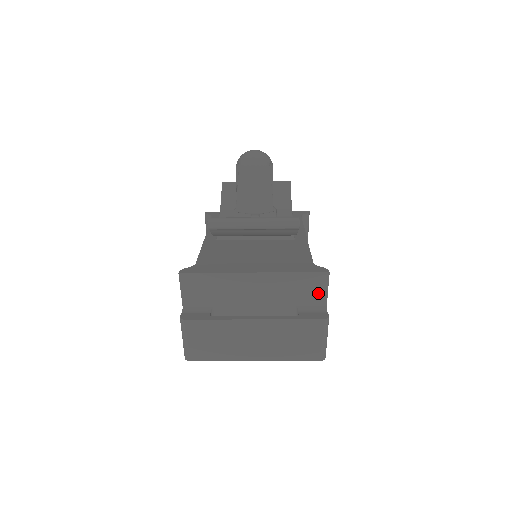
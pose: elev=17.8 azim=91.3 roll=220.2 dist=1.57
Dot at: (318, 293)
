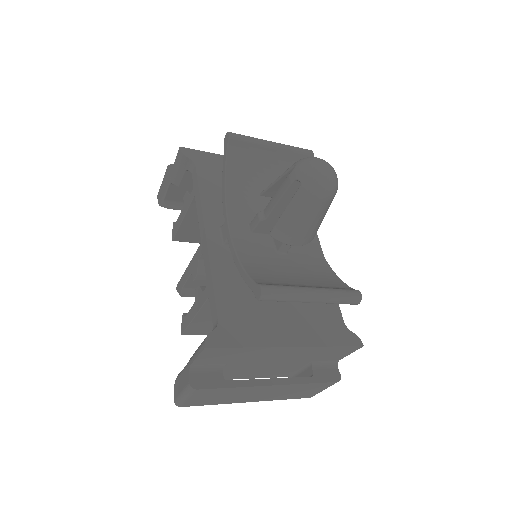
Dot at: (339, 355)
